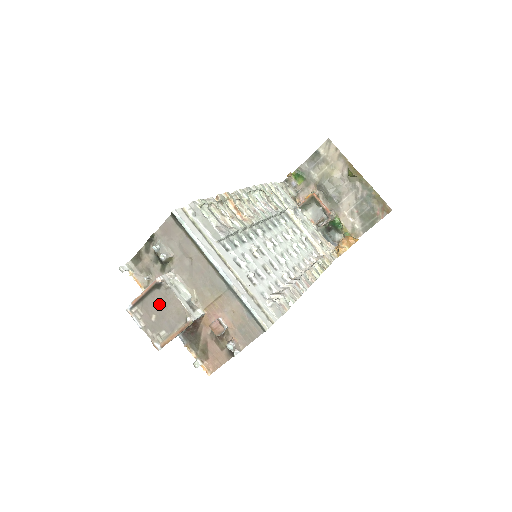
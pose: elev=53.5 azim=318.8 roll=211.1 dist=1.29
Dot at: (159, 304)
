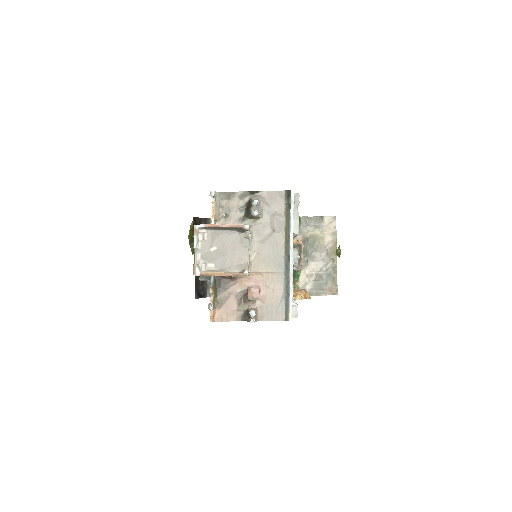
Dot at: (229, 243)
